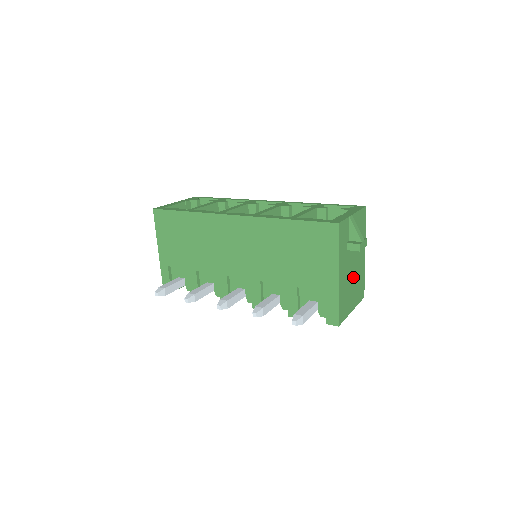
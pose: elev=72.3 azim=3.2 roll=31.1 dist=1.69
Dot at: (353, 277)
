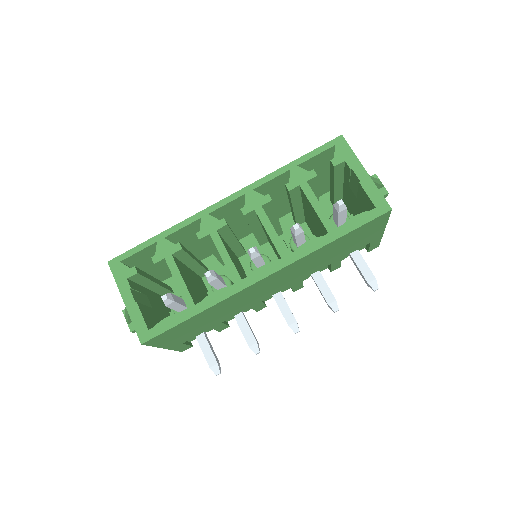
Dot at: occluded
